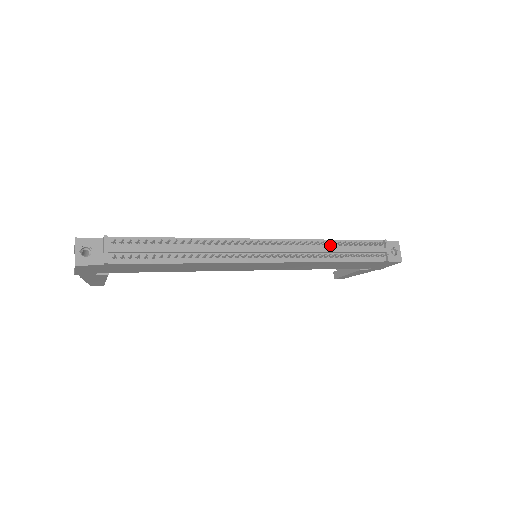
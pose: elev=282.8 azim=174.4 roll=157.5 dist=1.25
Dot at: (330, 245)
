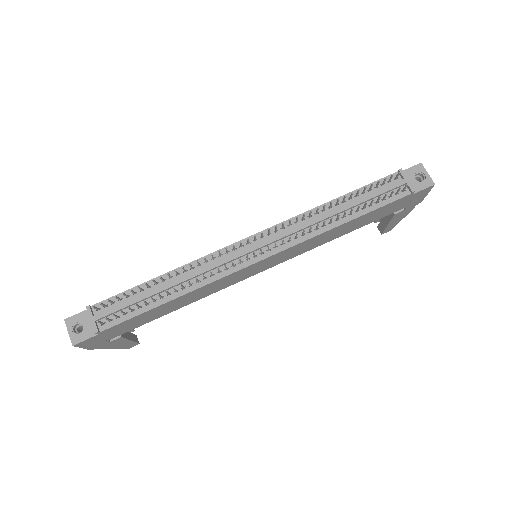
Dot at: (331, 208)
